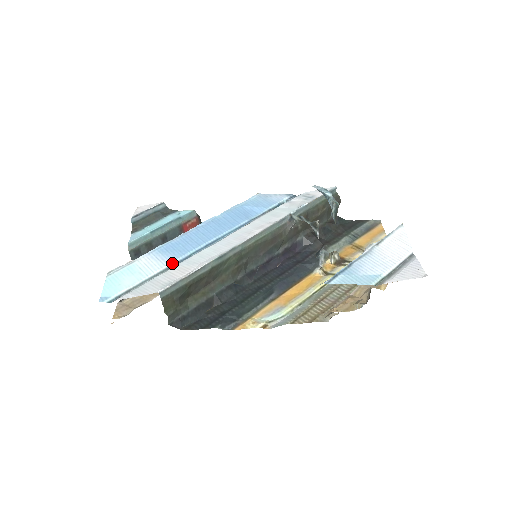
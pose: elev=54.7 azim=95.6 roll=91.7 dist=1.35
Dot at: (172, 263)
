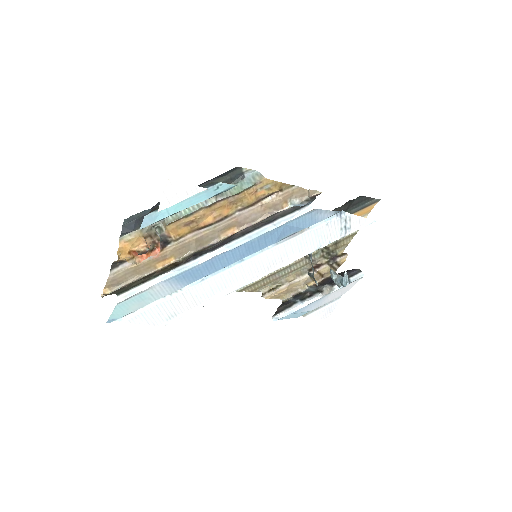
Dot at: (183, 288)
